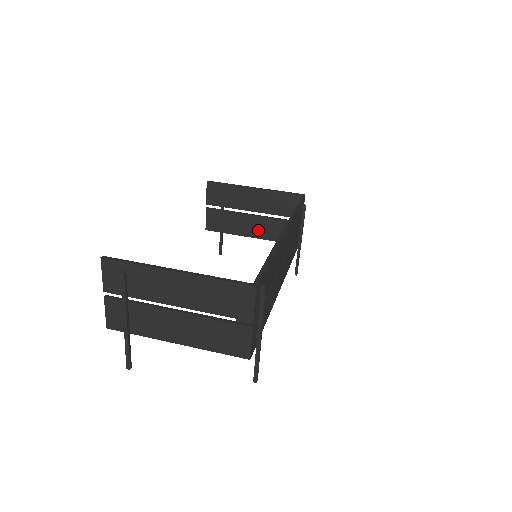
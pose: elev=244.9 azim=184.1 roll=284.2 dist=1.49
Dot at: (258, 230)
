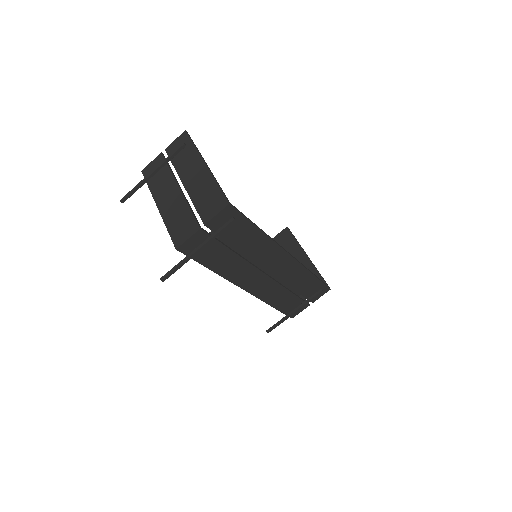
Dot at: occluded
